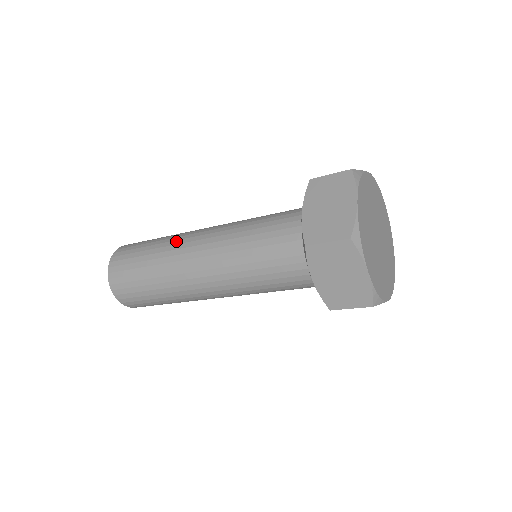
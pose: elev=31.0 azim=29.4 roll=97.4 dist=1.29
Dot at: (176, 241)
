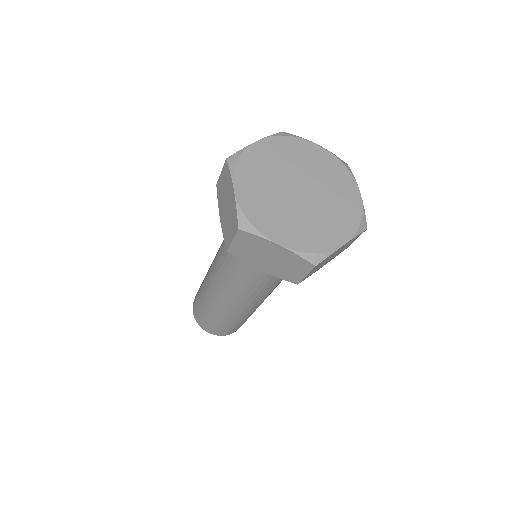
Dot at: (206, 276)
